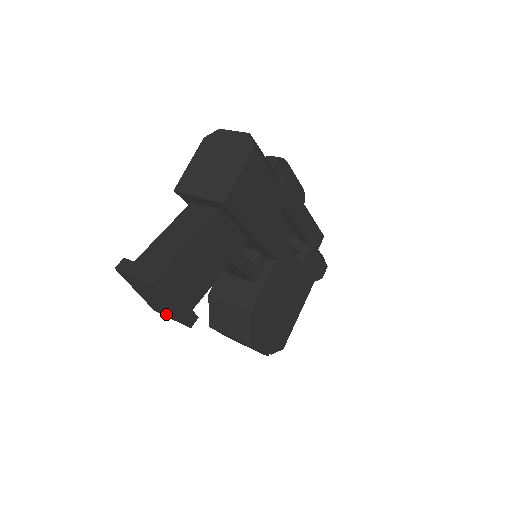
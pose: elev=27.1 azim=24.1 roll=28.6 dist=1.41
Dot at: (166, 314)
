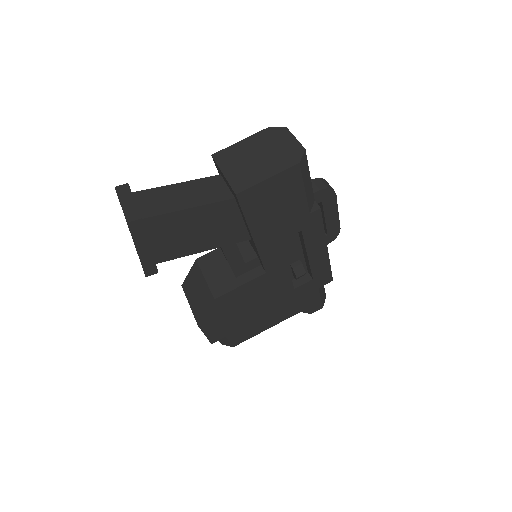
Dot at: occluded
